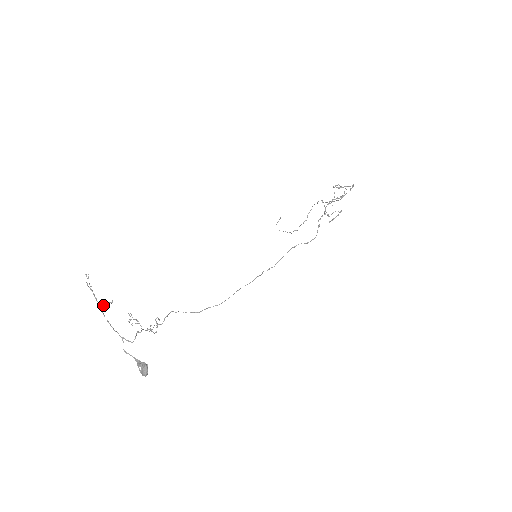
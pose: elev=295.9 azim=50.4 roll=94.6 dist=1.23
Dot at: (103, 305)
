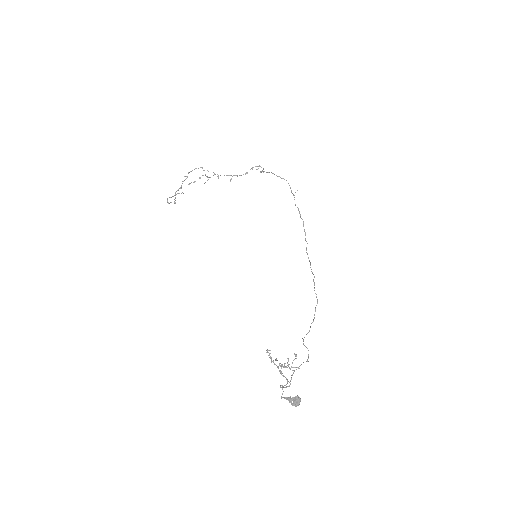
Dot at: occluded
